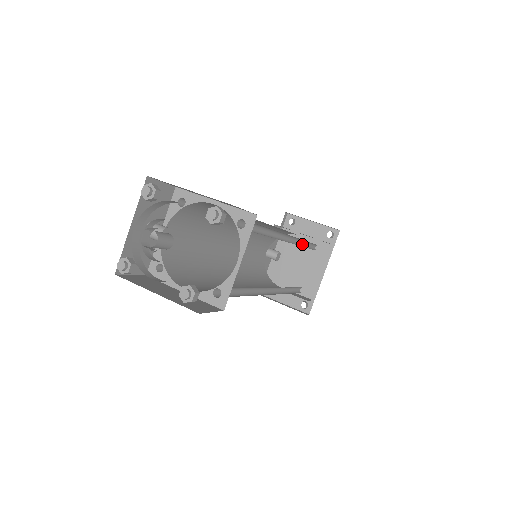
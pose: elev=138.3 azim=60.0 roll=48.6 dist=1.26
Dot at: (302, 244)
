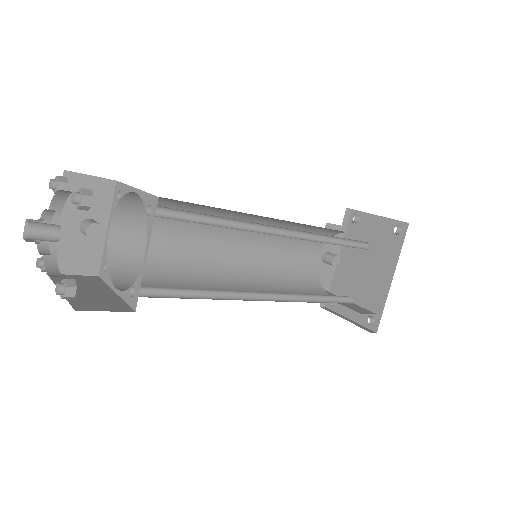
Dot at: (329, 240)
